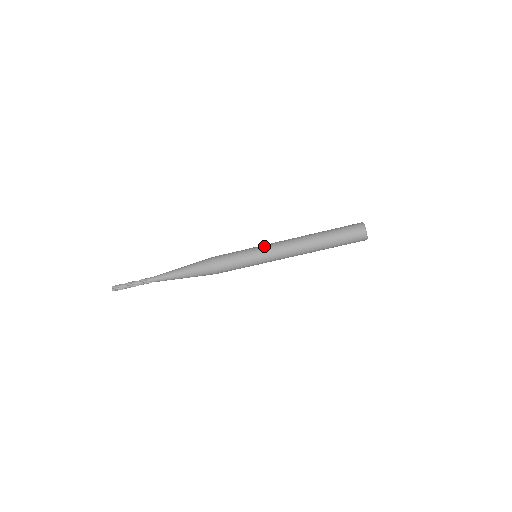
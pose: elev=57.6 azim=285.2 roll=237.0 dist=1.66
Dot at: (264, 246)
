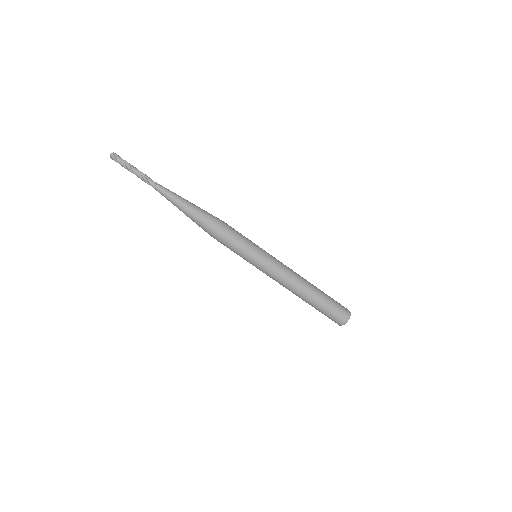
Dot at: (269, 261)
